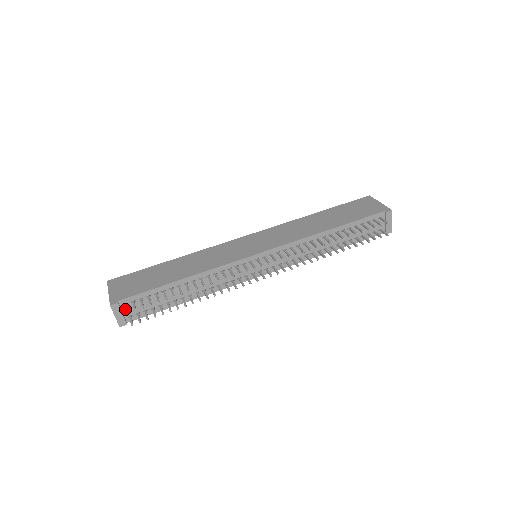
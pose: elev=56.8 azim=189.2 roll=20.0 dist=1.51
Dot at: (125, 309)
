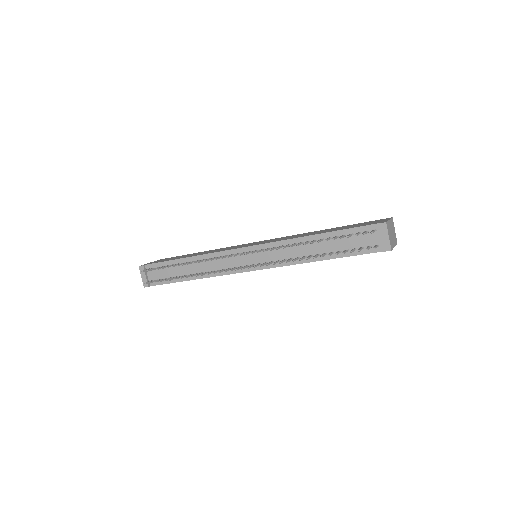
Dot at: (144, 270)
